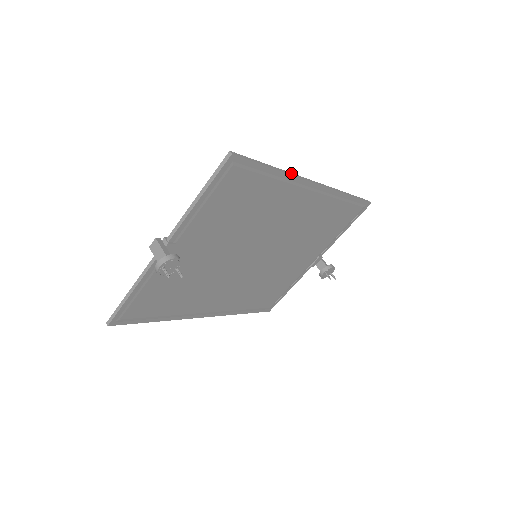
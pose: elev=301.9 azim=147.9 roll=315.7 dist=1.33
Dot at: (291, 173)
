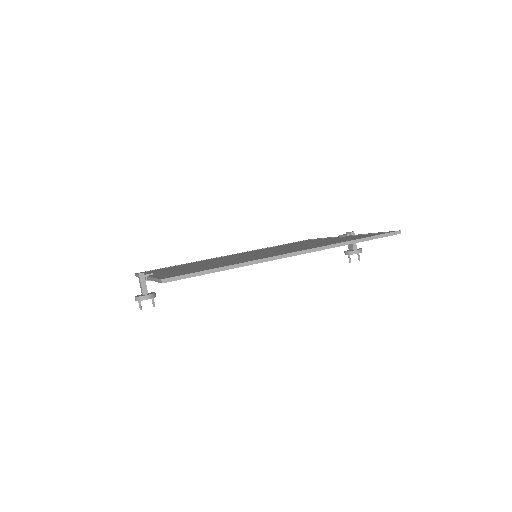
Dot at: (250, 262)
